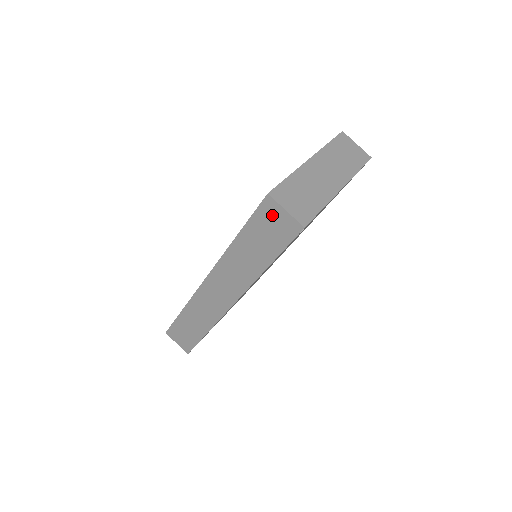
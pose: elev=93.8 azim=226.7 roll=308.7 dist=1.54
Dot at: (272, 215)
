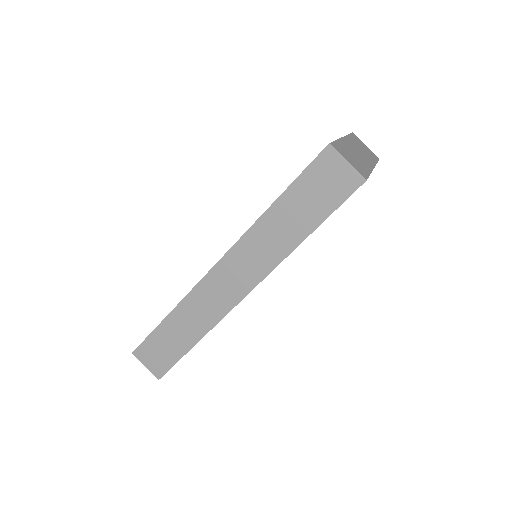
Dot at: (329, 169)
